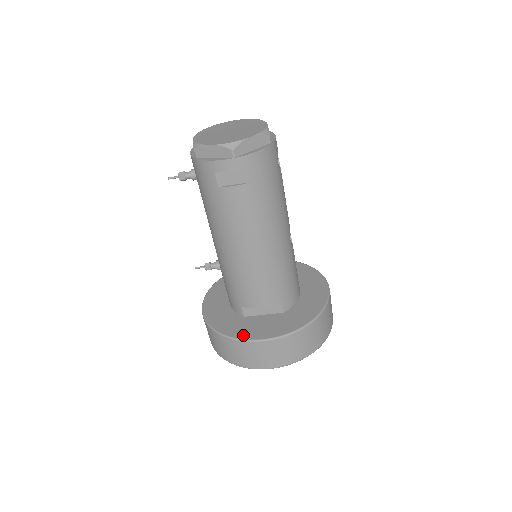
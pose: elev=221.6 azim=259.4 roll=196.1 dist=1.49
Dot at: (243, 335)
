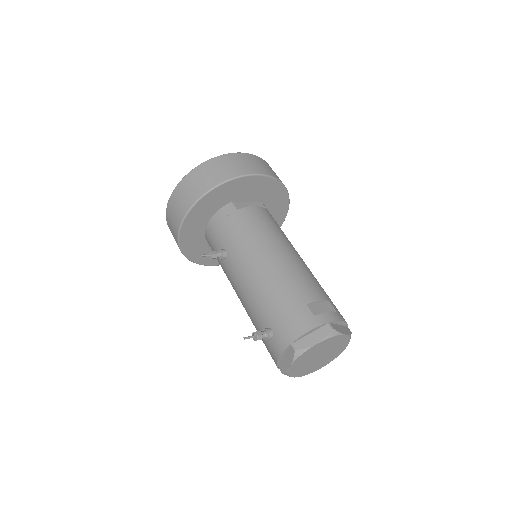
Dot at: (205, 262)
